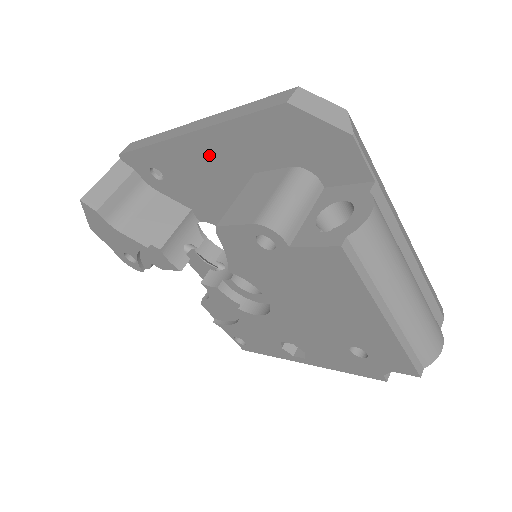
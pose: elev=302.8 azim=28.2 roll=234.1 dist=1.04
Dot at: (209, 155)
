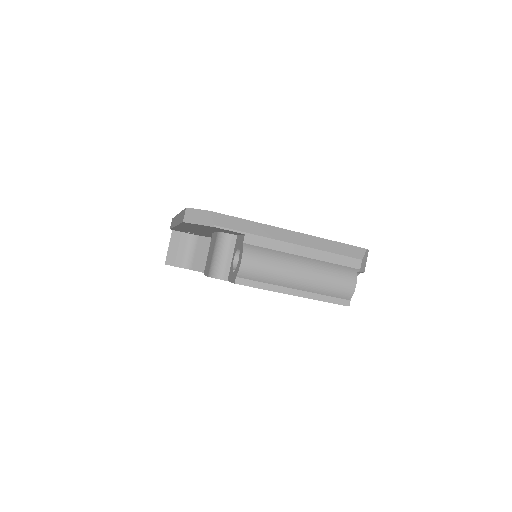
Dot at: occluded
